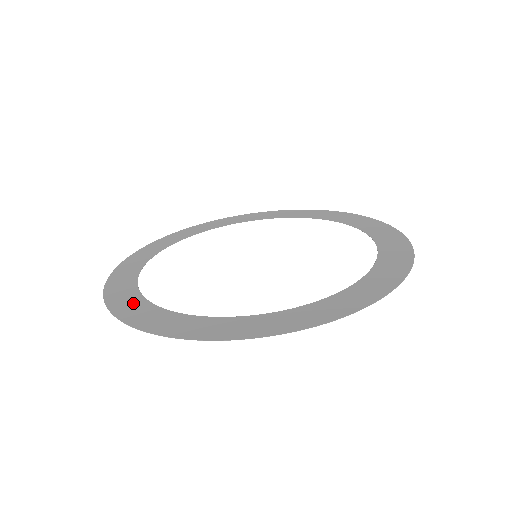
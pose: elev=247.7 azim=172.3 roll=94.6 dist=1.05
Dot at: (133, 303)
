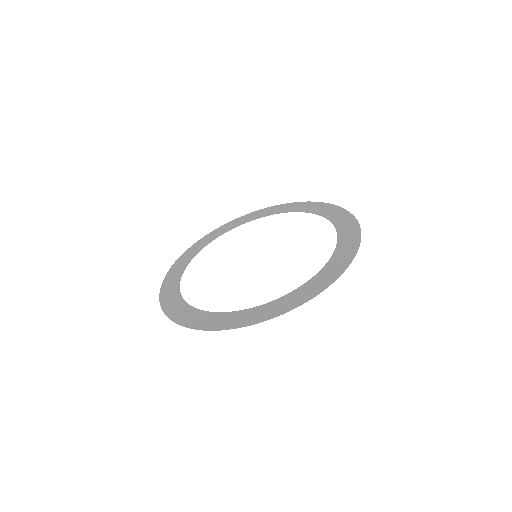
Dot at: (195, 316)
